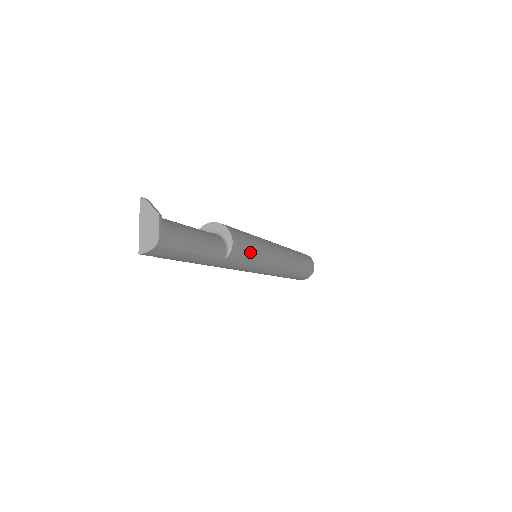
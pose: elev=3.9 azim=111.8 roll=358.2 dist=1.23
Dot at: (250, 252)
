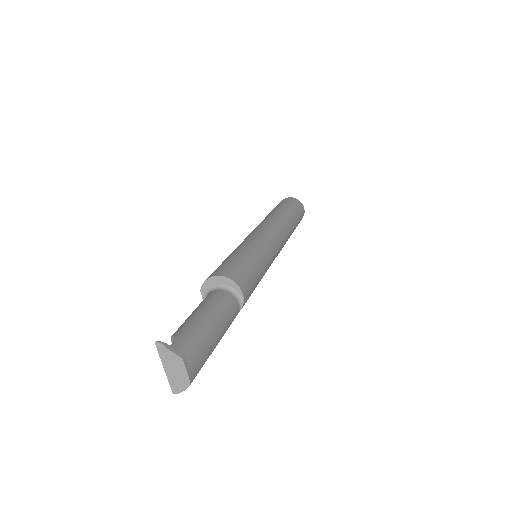
Dot at: (257, 279)
